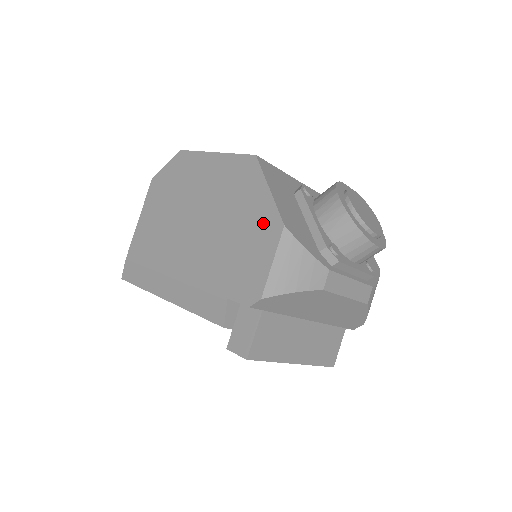
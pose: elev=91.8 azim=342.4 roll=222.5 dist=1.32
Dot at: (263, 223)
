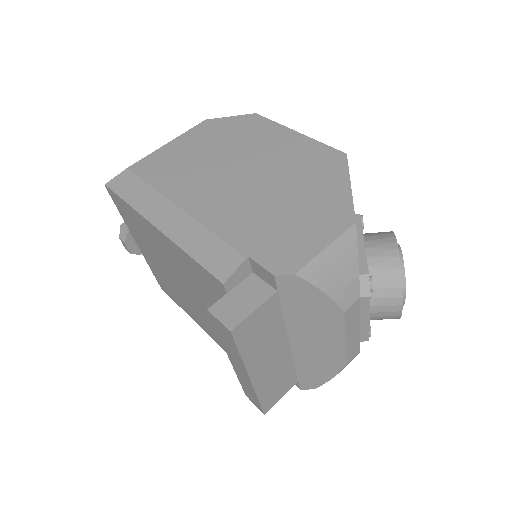
Dot at: (330, 210)
